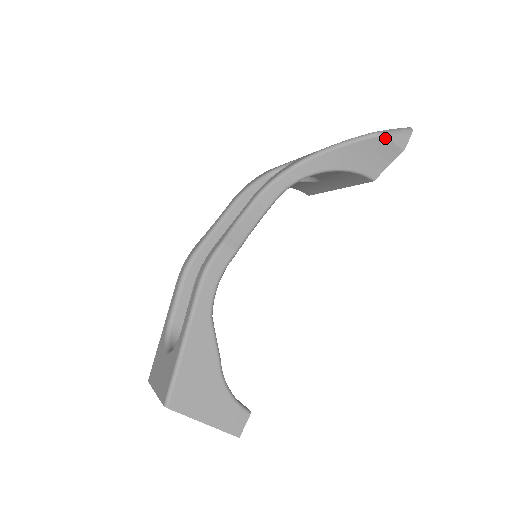
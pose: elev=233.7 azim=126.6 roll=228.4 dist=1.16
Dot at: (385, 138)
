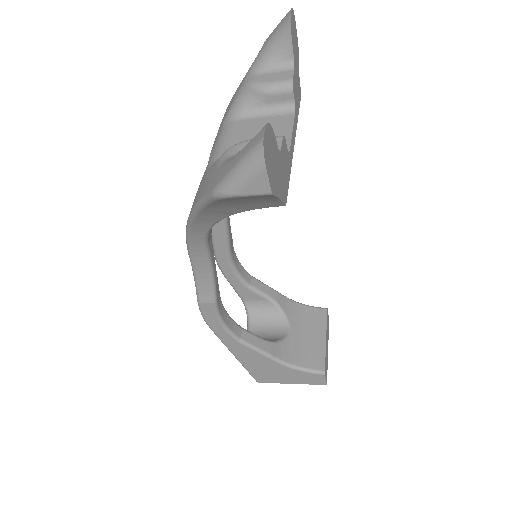
Dot at: (230, 198)
